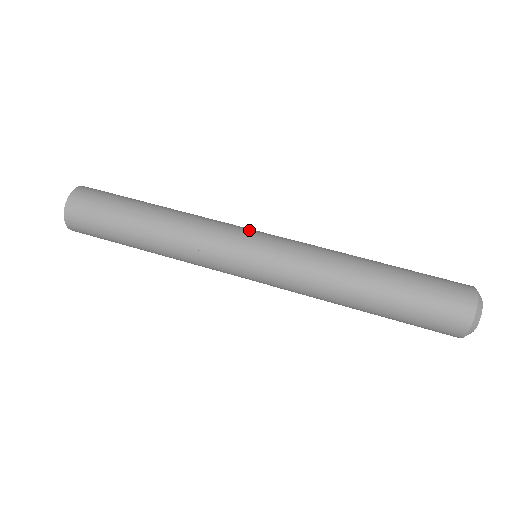
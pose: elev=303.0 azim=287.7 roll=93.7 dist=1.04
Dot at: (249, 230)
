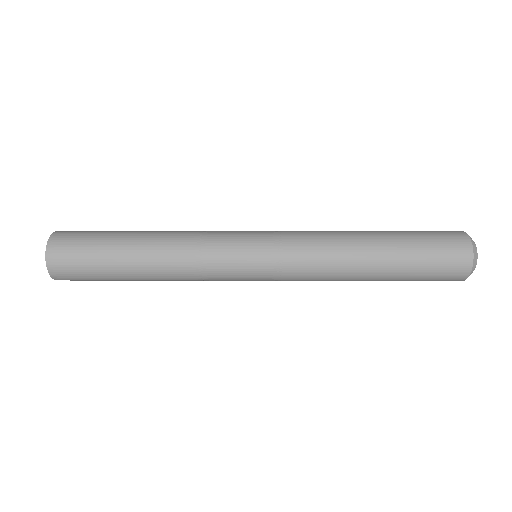
Dot at: (244, 232)
